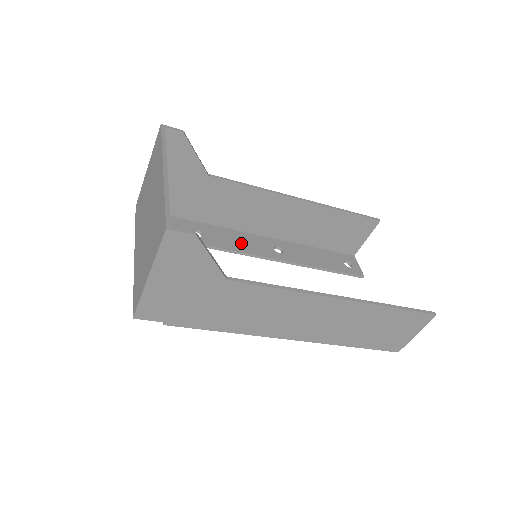
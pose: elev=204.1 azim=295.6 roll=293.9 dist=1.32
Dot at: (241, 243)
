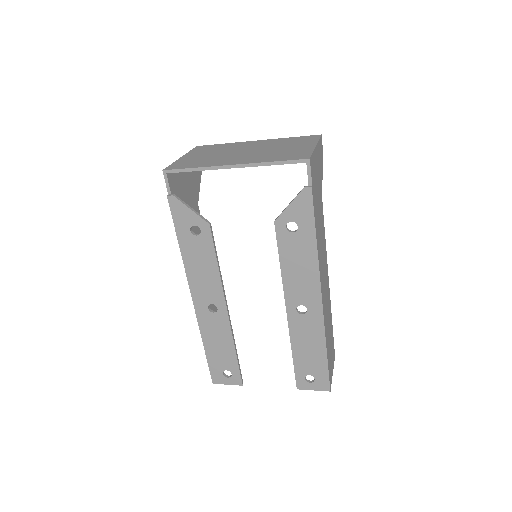
Dot at: (207, 271)
